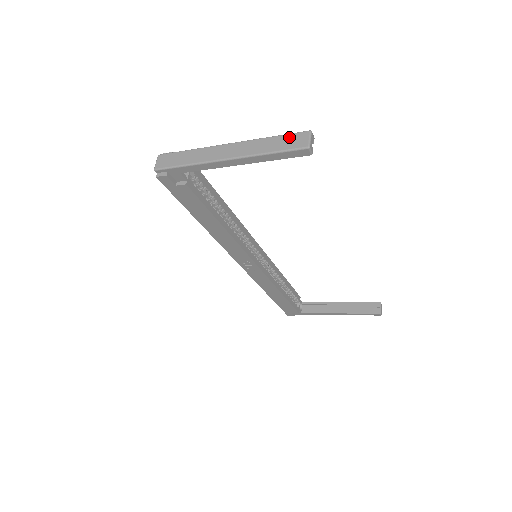
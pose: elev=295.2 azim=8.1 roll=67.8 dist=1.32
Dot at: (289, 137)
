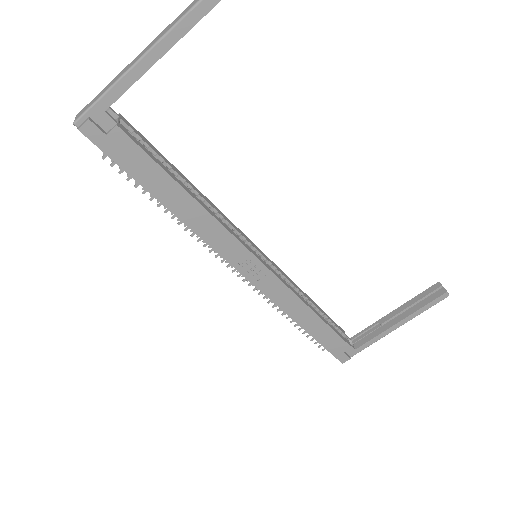
Dot at: out of frame
